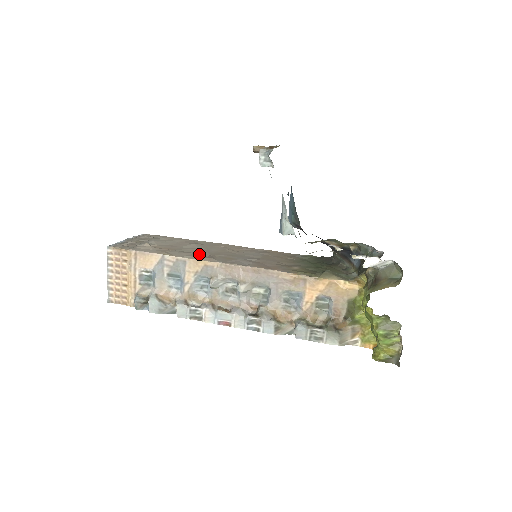
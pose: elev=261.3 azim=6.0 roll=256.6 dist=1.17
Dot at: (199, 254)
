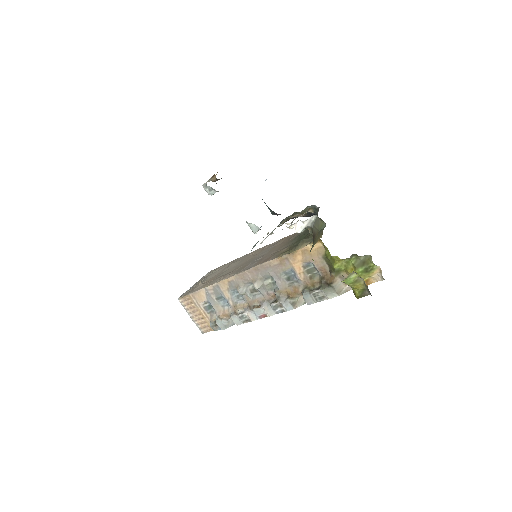
Dot at: (227, 274)
